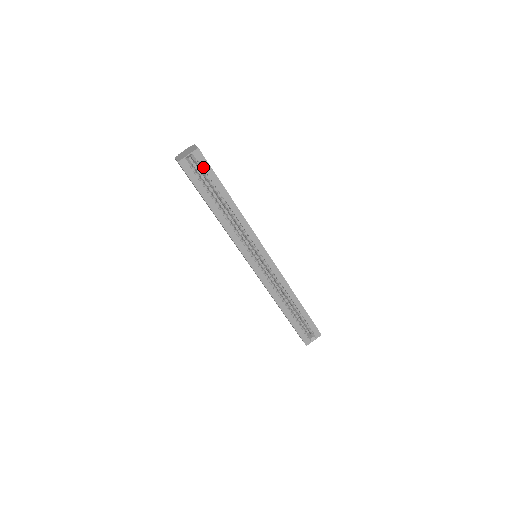
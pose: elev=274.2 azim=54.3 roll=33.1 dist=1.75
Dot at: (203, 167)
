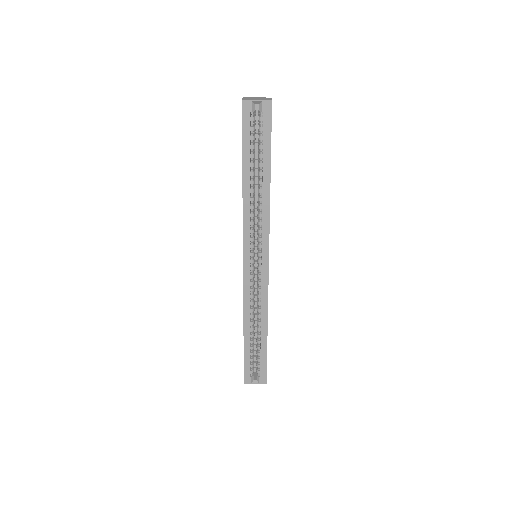
Dot at: (264, 124)
